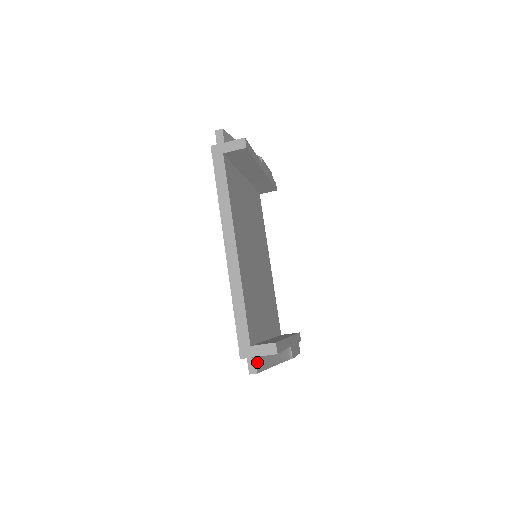
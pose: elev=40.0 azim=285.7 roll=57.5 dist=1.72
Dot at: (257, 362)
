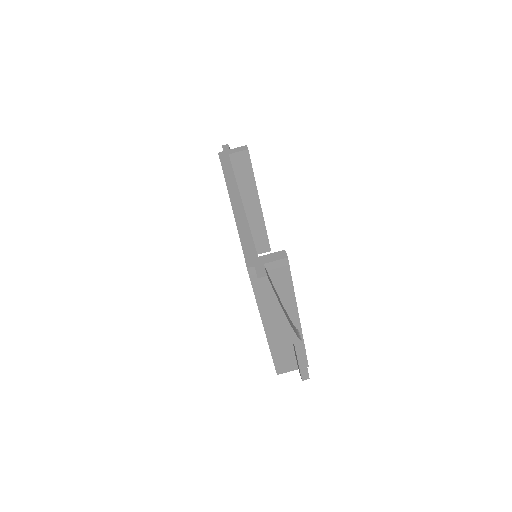
Dot at: (266, 271)
